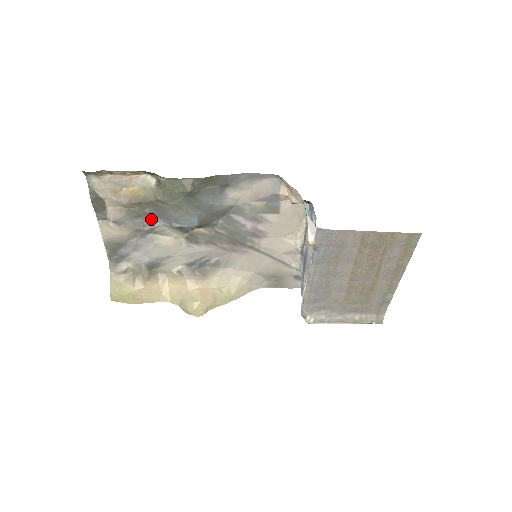
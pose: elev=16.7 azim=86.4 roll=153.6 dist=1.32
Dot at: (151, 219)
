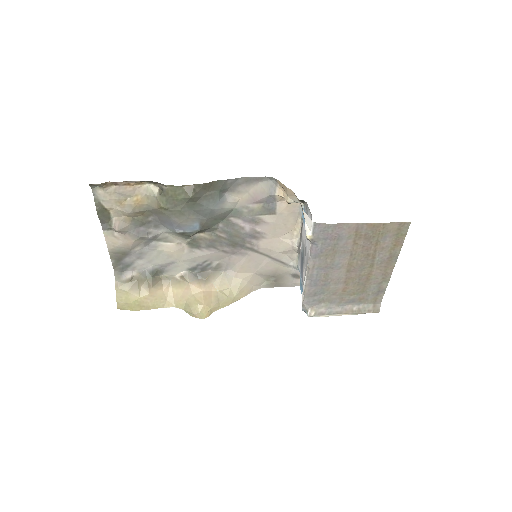
Dot at: (154, 227)
